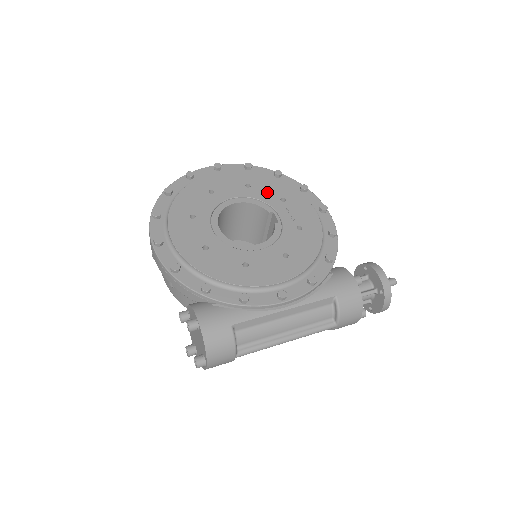
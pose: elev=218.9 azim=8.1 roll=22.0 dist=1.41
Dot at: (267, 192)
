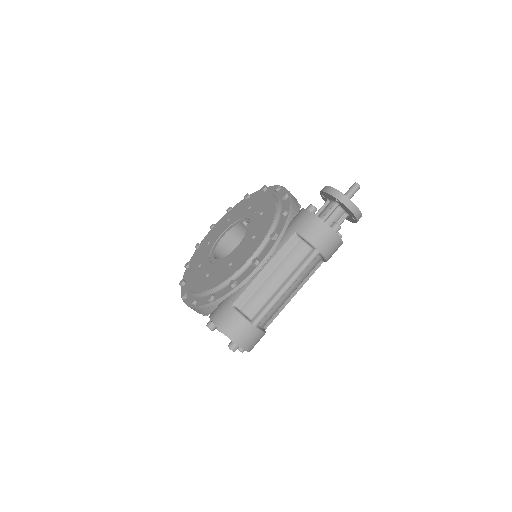
Dot at: (240, 213)
